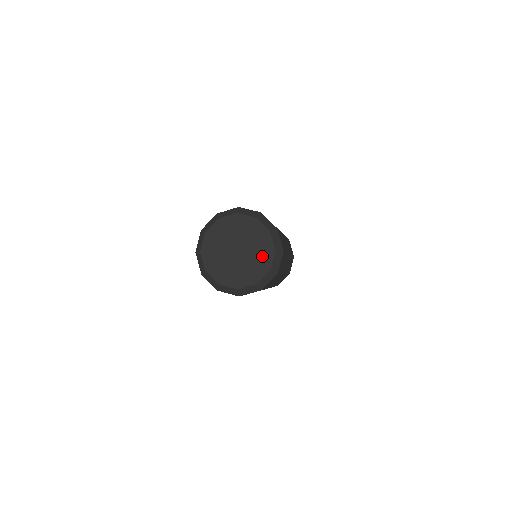
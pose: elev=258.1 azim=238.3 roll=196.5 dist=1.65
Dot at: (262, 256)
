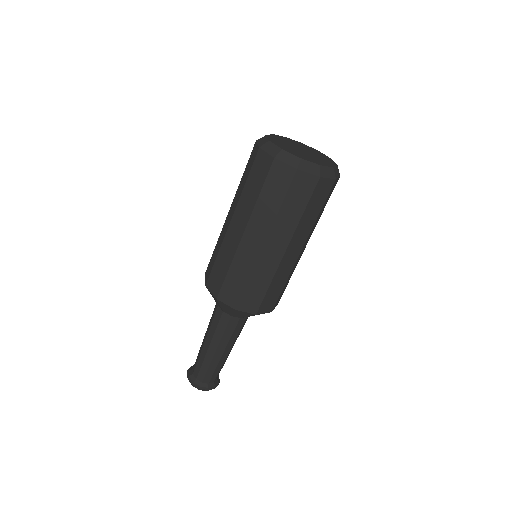
Dot at: (320, 161)
